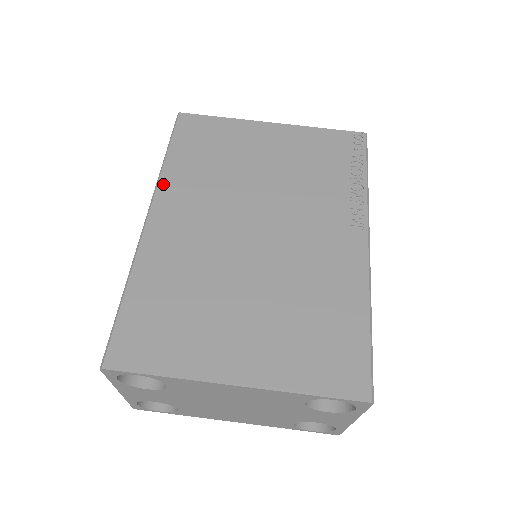
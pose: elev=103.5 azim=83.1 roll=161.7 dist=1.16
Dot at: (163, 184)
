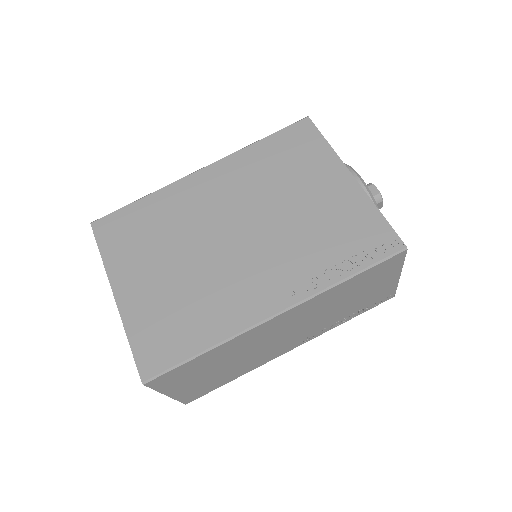
Dot at: (233, 157)
